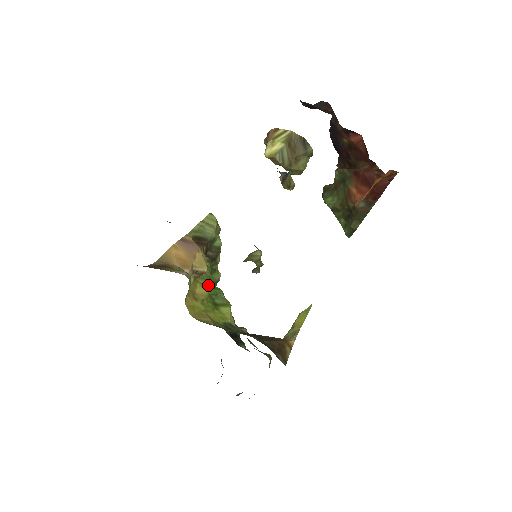
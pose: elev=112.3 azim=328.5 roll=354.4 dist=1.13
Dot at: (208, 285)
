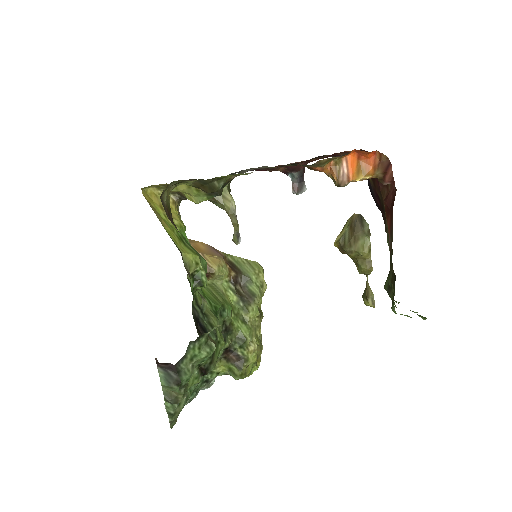
Dot at: (217, 297)
